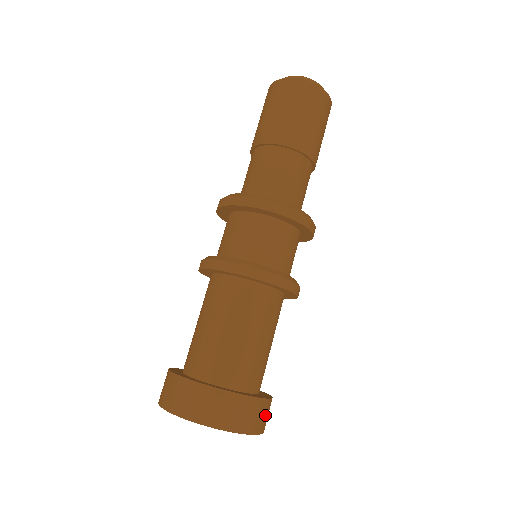
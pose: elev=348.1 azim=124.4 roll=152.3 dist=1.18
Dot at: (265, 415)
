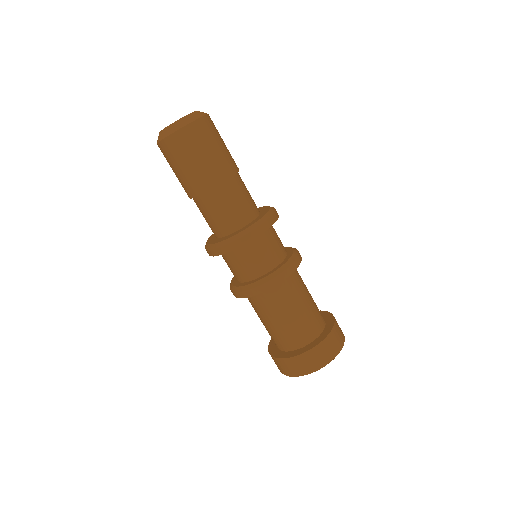
Dot at: (317, 357)
